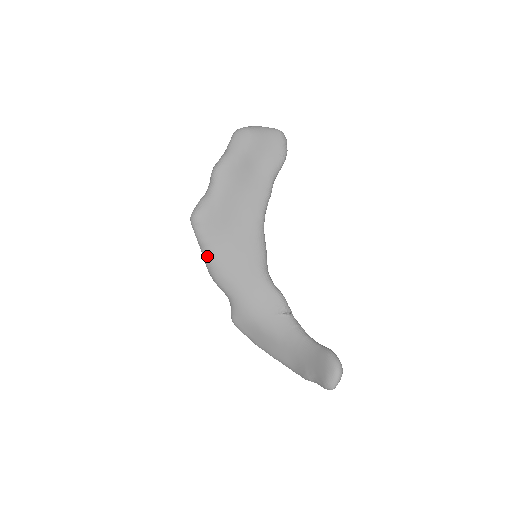
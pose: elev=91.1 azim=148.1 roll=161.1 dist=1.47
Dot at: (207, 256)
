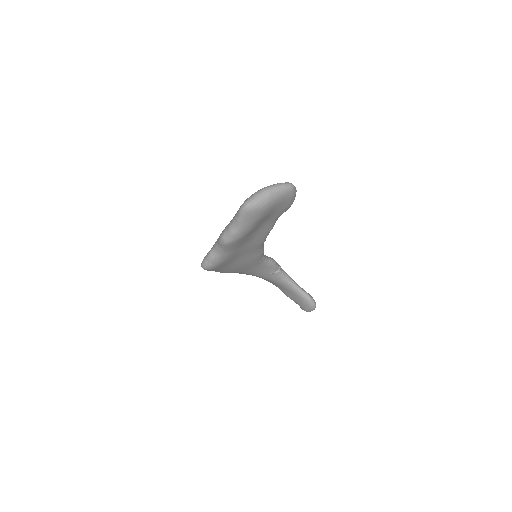
Dot at: occluded
